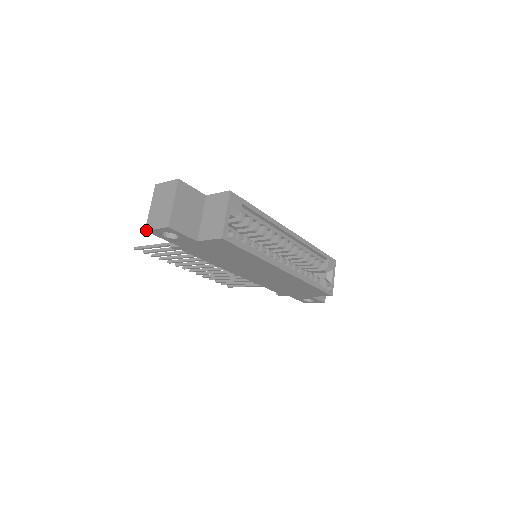
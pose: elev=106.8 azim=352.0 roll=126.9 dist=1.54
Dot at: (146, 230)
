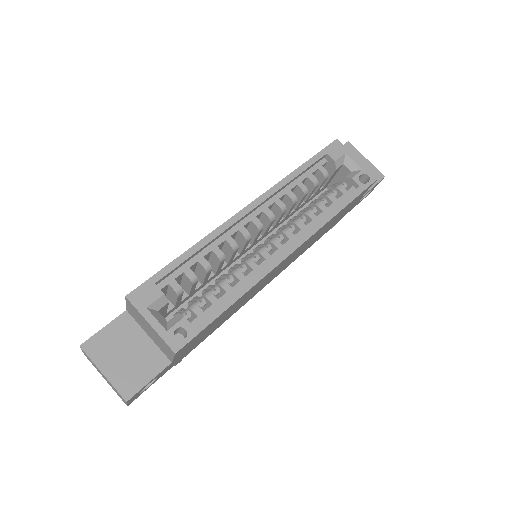
Dot at: occluded
